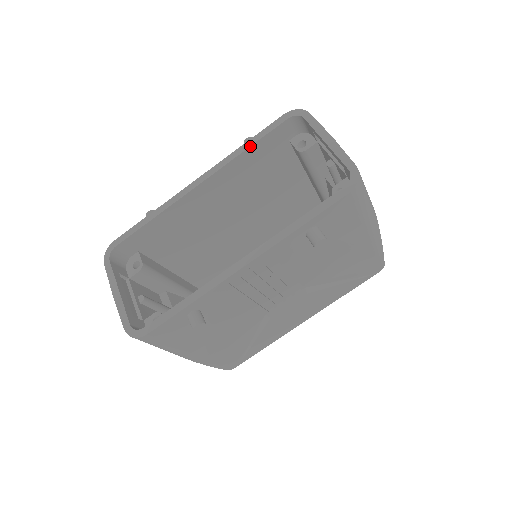
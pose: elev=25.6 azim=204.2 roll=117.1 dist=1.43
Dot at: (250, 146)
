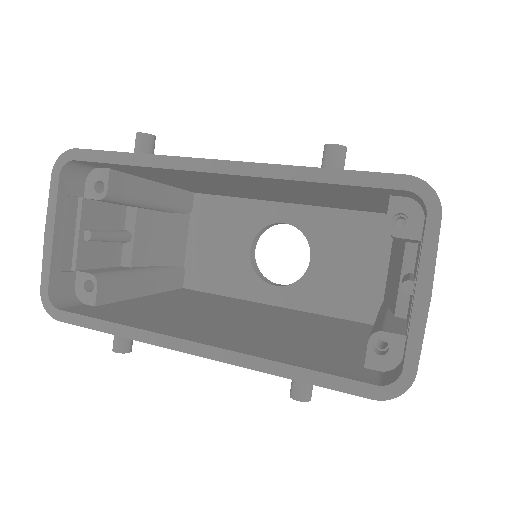
Dot at: (321, 182)
